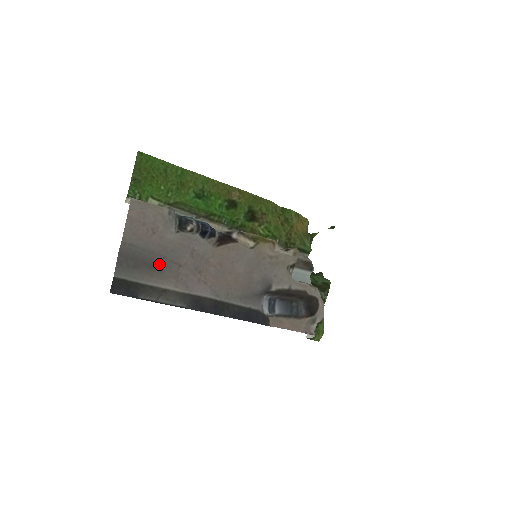
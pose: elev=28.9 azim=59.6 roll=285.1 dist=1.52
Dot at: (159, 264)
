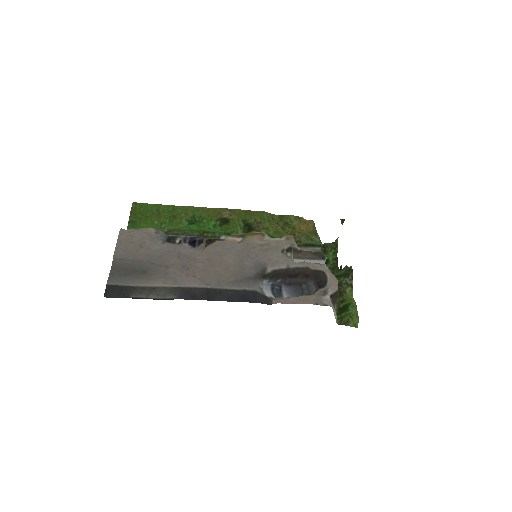
Dot at: (148, 269)
